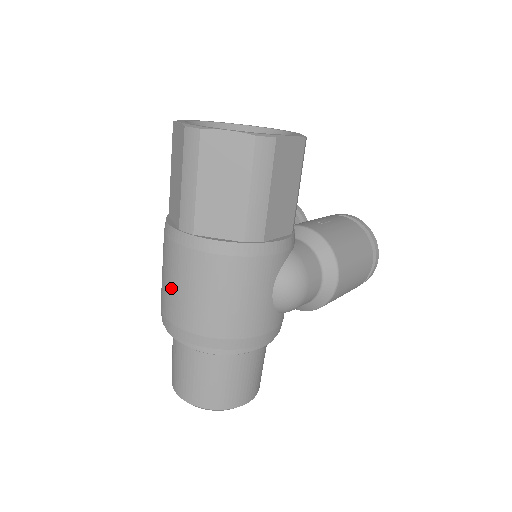
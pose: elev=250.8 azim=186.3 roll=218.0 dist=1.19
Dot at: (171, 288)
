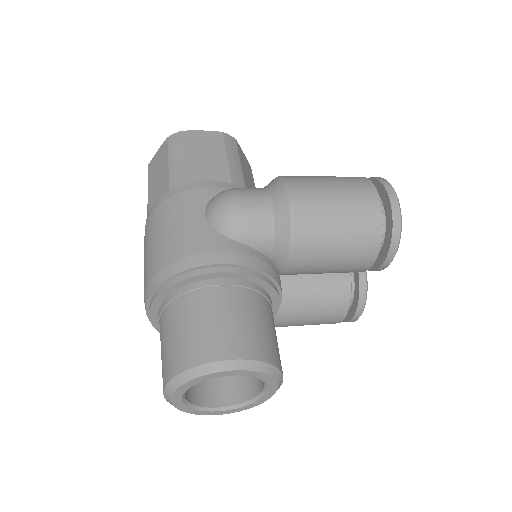
Dot at: occluded
